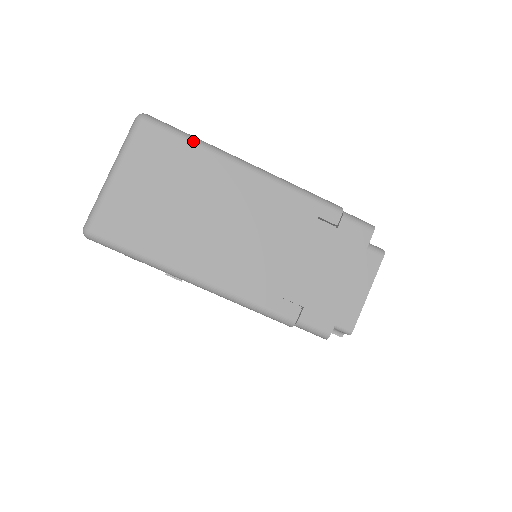
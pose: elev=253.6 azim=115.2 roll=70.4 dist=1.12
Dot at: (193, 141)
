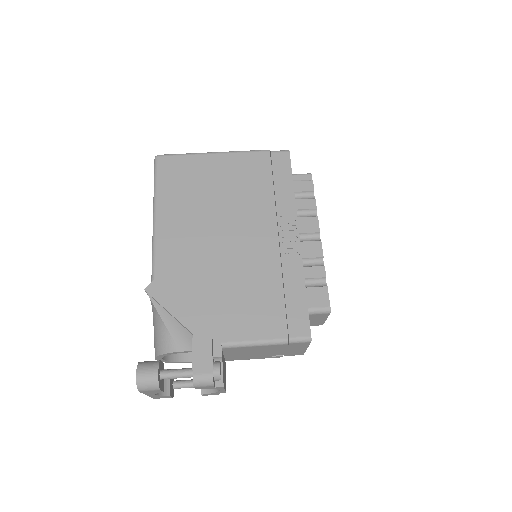
Dot at: occluded
